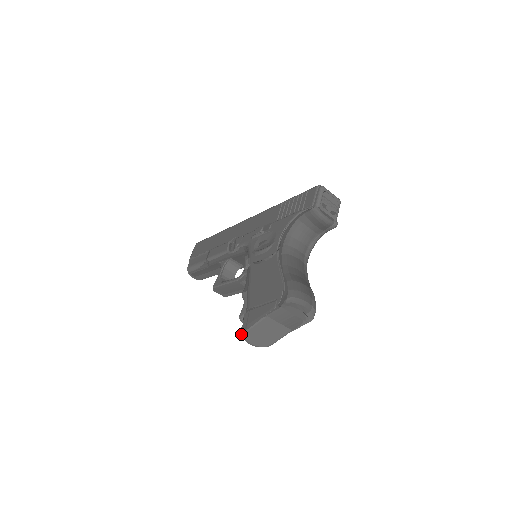
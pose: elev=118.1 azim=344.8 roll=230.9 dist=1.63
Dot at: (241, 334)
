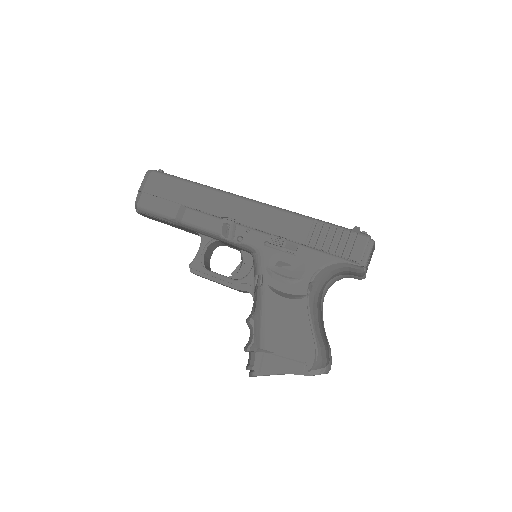
Dot at: (247, 369)
